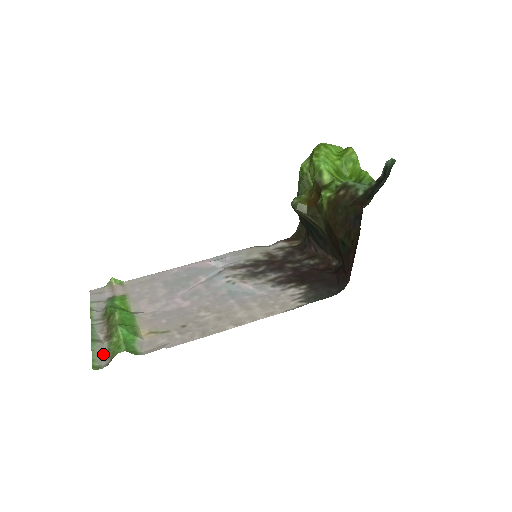
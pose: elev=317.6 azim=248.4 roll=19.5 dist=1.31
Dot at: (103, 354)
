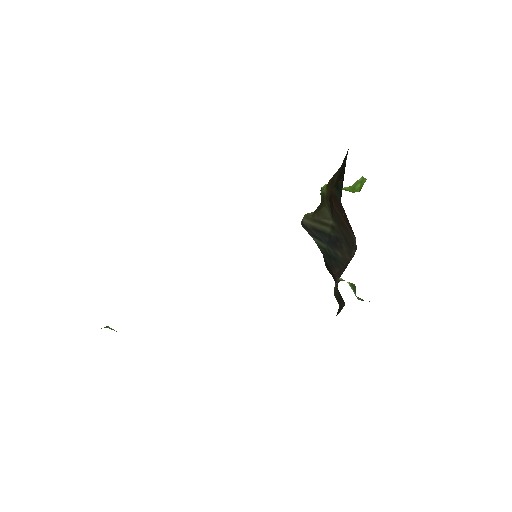
Dot at: occluded
